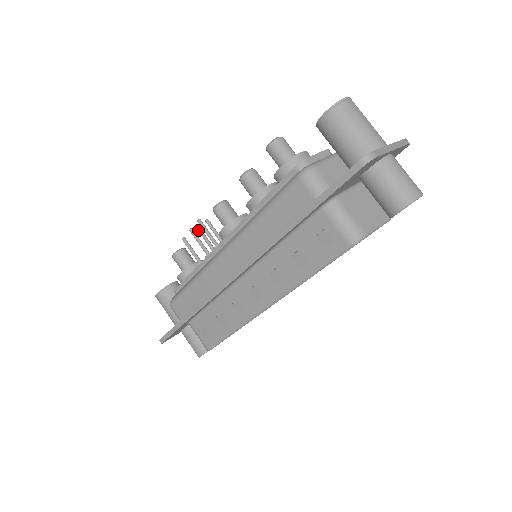
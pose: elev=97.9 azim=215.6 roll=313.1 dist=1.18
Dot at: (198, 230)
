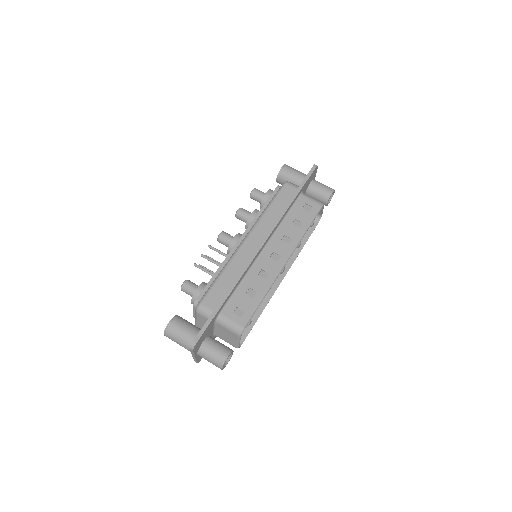
Dot at: (199, 265)
